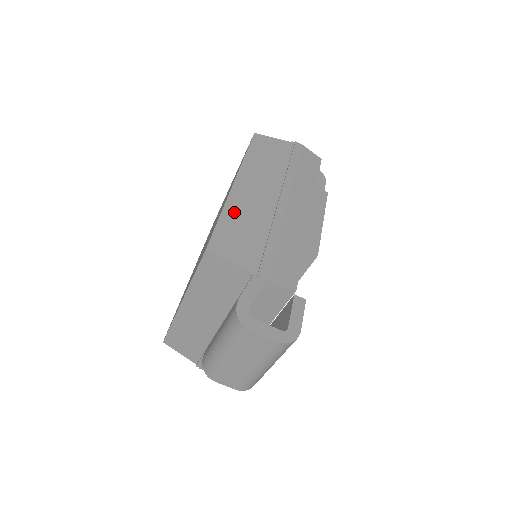
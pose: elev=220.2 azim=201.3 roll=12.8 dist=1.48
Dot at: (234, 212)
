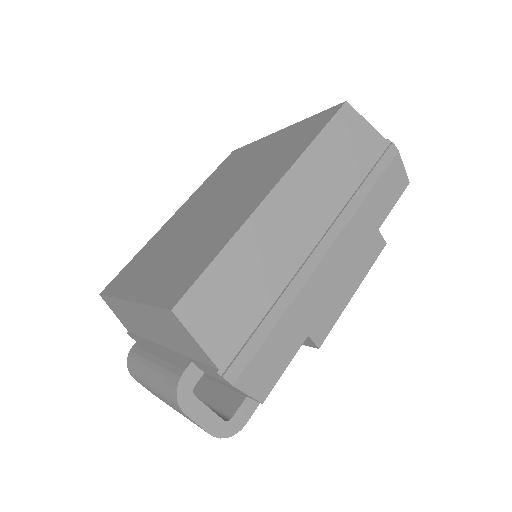
Dot at: (244, 250)
